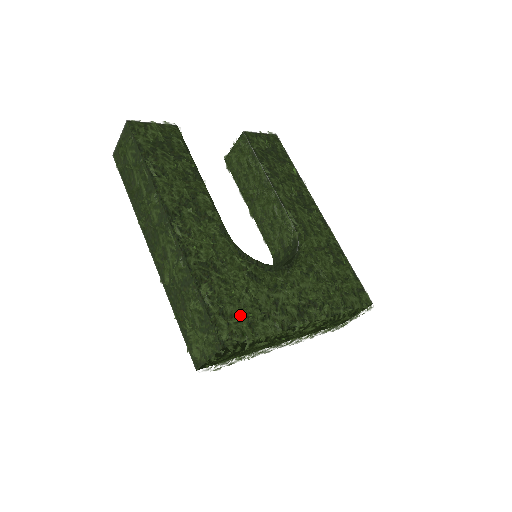
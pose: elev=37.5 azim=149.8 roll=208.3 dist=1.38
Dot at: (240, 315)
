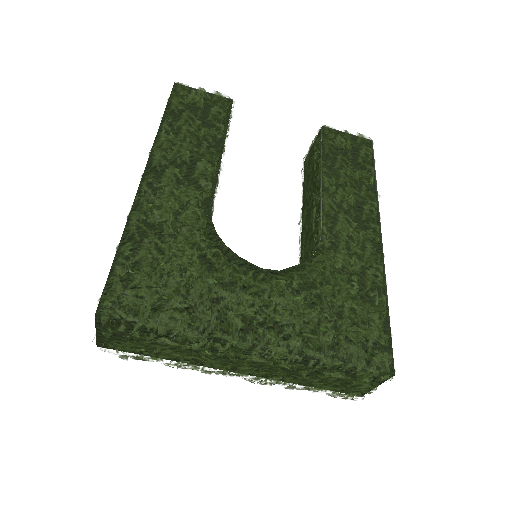
Dot at: (149, 291)
